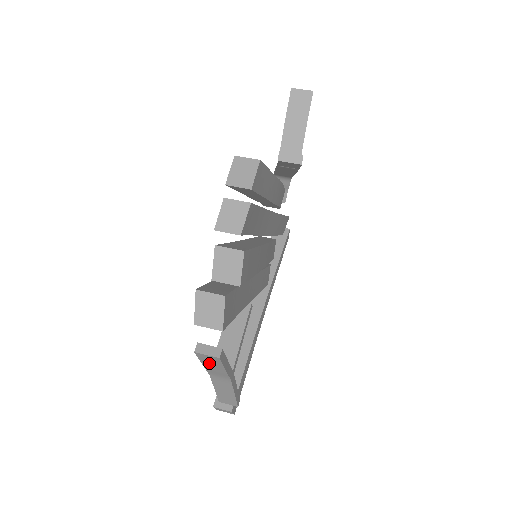
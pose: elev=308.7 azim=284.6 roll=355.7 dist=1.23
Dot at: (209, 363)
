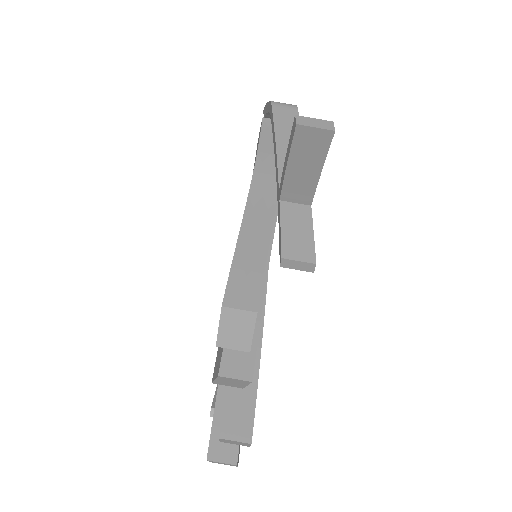
Dot at: occluded
